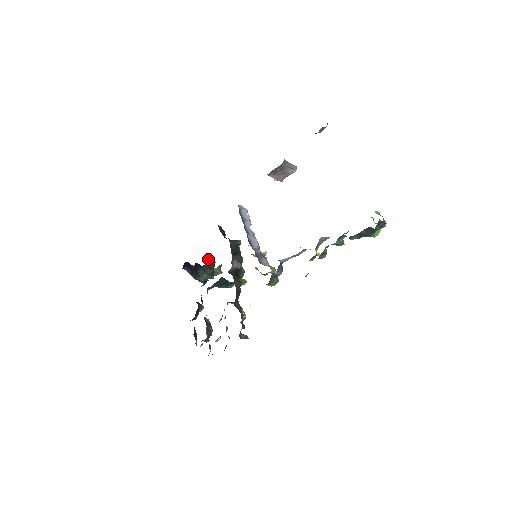
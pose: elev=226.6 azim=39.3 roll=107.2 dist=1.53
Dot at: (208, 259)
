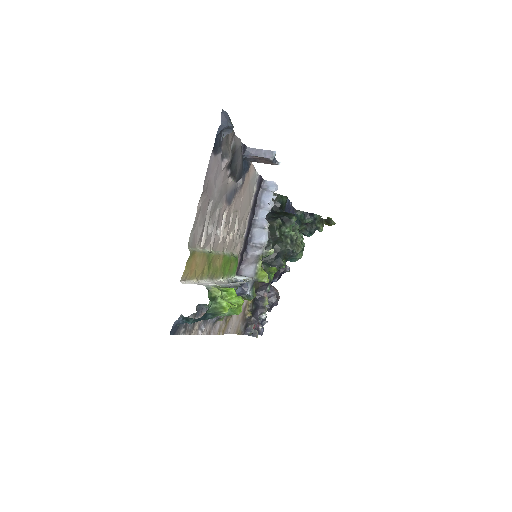
Dot at: (305, 214)
